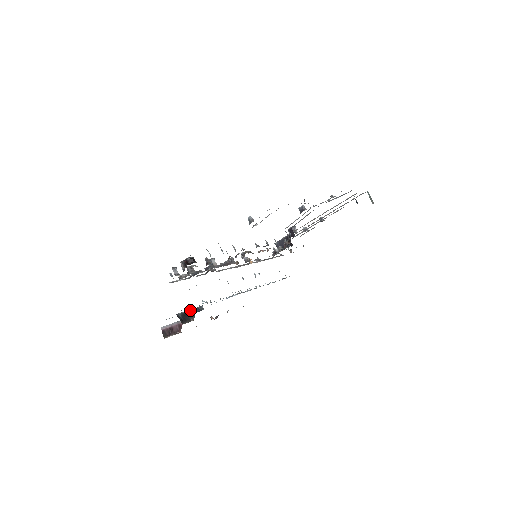
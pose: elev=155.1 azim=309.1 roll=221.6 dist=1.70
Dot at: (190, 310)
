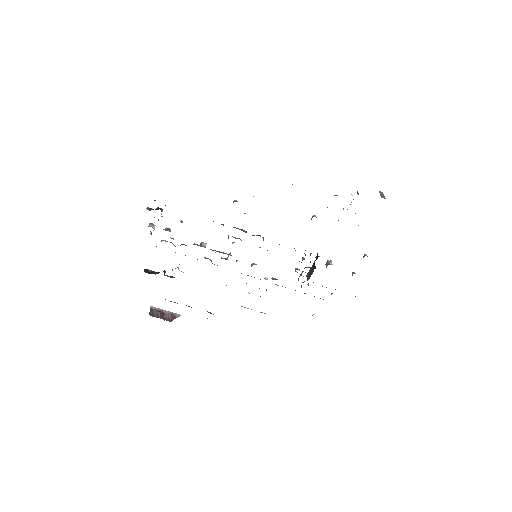
Dot at: occluded
